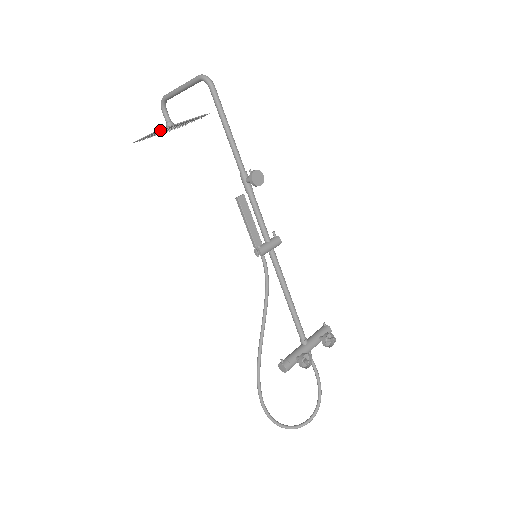
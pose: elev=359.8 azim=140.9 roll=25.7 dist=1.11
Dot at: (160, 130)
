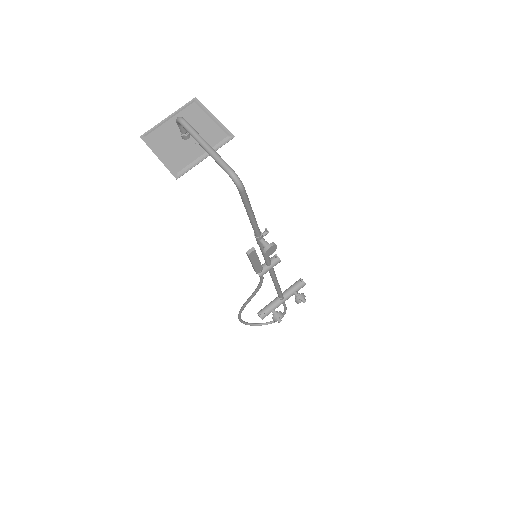
Dot at: (176, 174)
